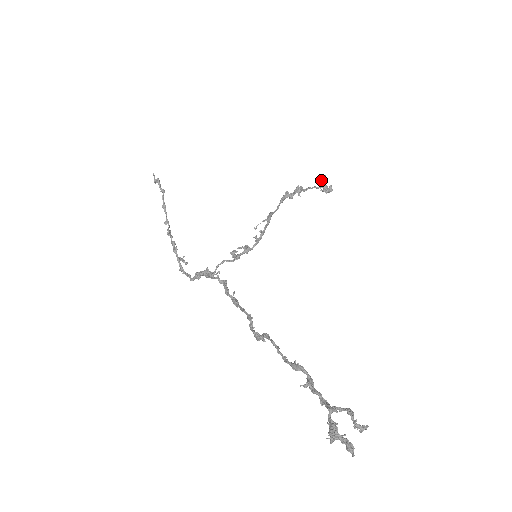
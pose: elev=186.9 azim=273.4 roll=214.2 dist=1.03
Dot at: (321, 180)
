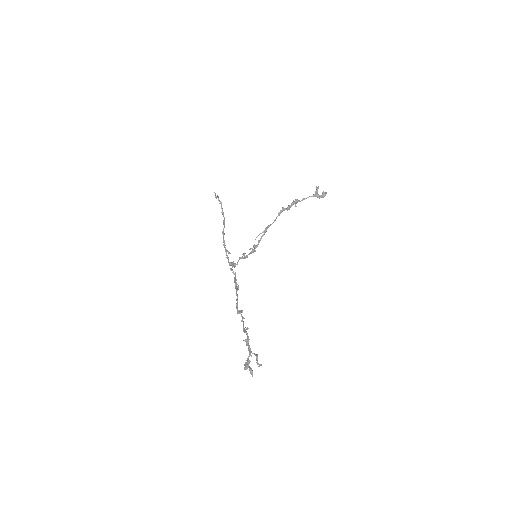
Dot at: (316, 190)
